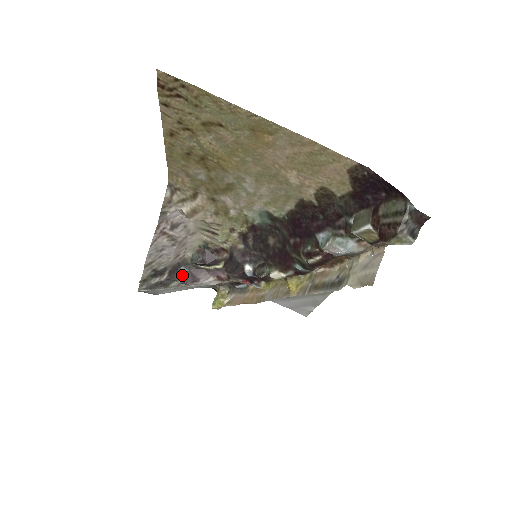
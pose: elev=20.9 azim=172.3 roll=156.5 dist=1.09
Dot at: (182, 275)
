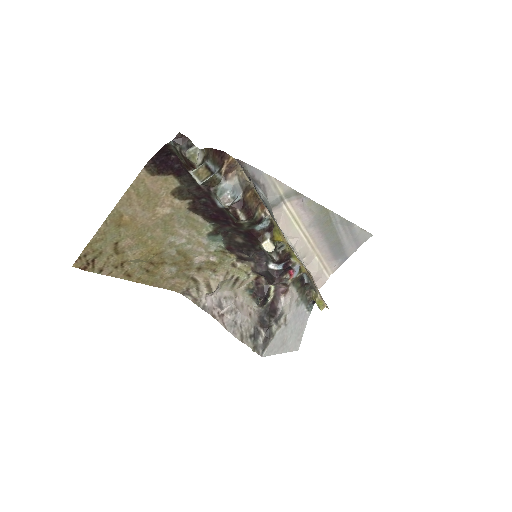
Dot at: (269, 319)
